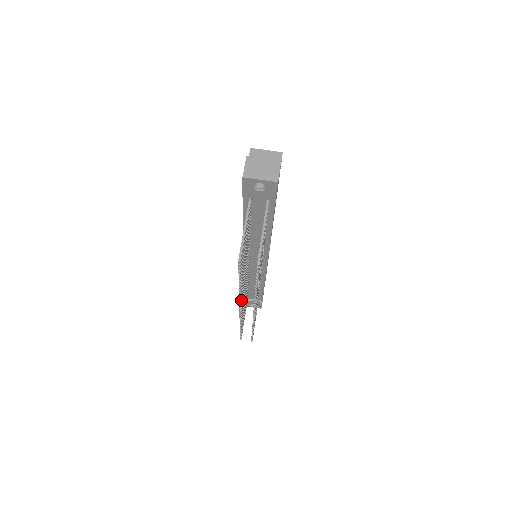
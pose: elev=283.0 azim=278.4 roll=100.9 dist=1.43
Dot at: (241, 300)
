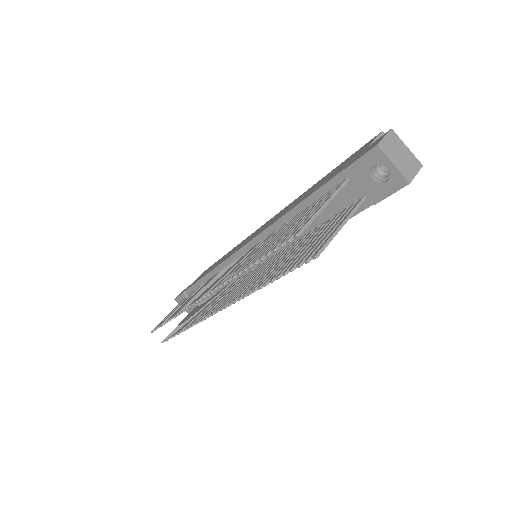
Dot at: occluded
